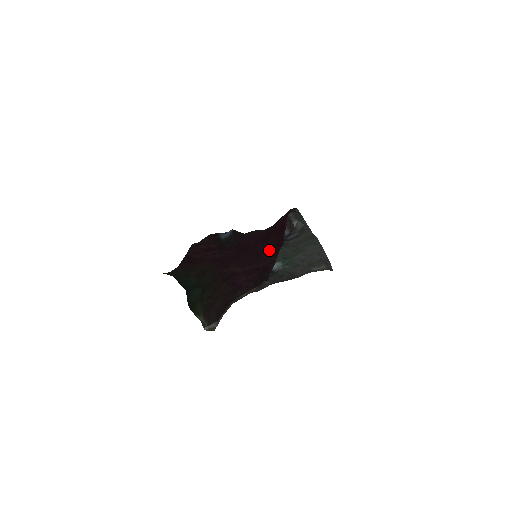
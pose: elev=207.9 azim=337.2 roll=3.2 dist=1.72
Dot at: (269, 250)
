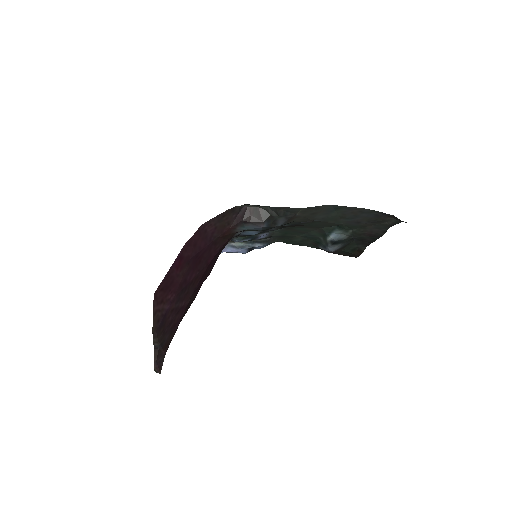
Dot at: (175, 288)
